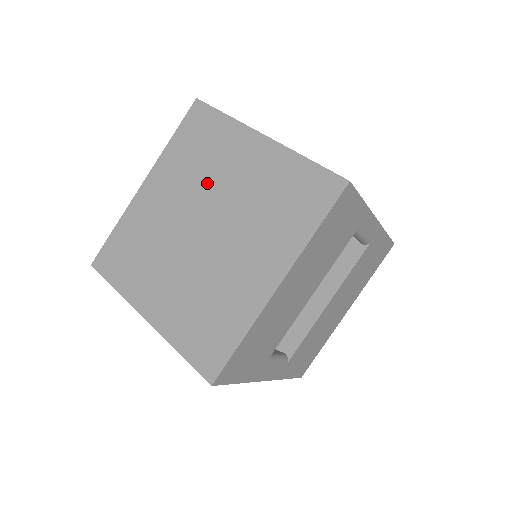
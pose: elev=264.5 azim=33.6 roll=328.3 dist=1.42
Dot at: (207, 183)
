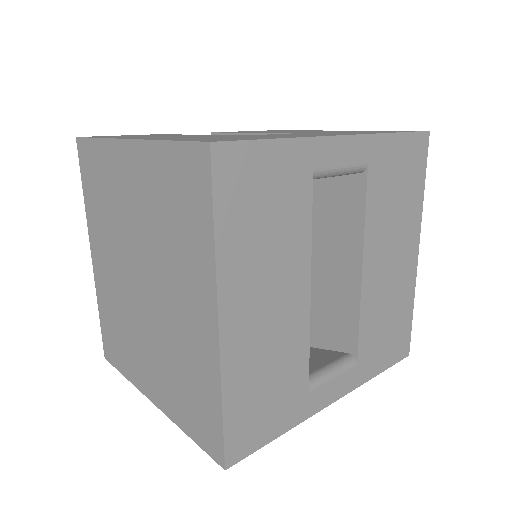
Dot at: (121, 228)
